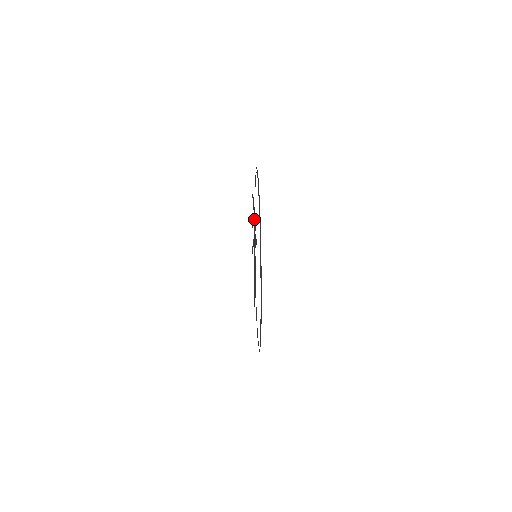
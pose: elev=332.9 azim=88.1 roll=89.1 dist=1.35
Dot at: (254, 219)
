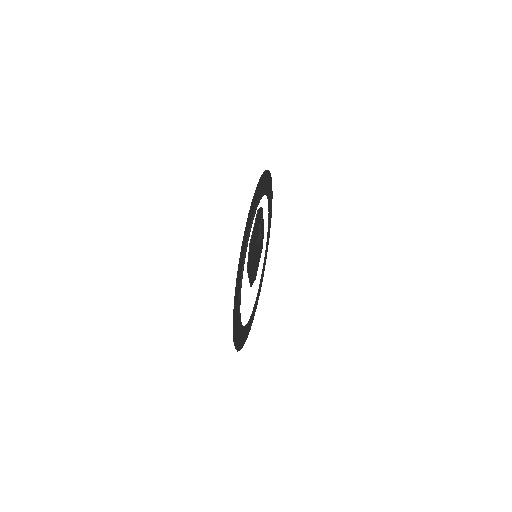
Dot at: (249, 251)
